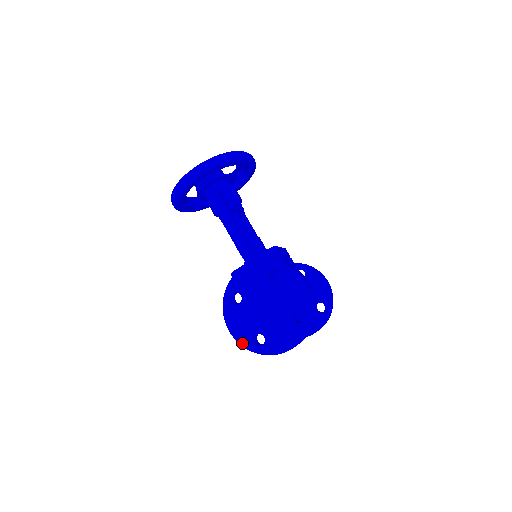
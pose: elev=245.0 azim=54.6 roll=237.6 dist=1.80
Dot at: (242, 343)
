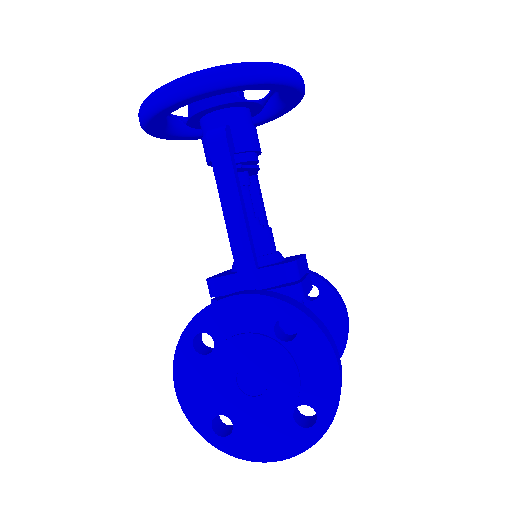
Dot at: (192, 419)
